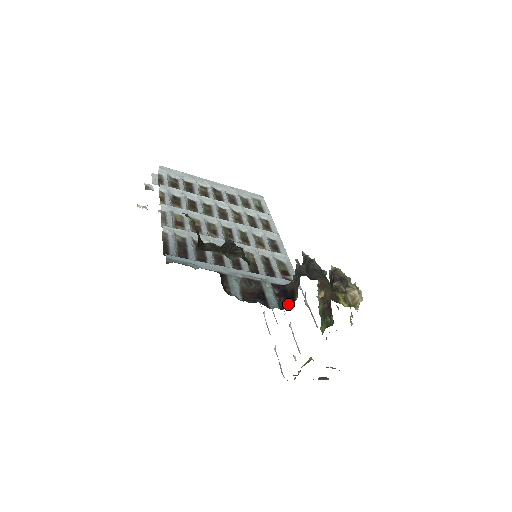
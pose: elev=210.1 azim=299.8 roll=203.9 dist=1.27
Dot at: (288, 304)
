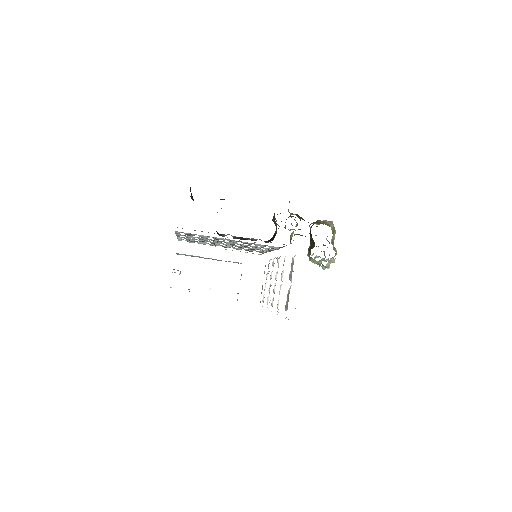
Dot at: (273, 239)
